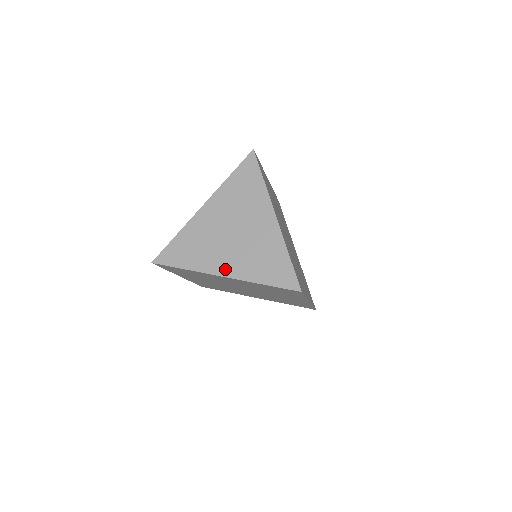
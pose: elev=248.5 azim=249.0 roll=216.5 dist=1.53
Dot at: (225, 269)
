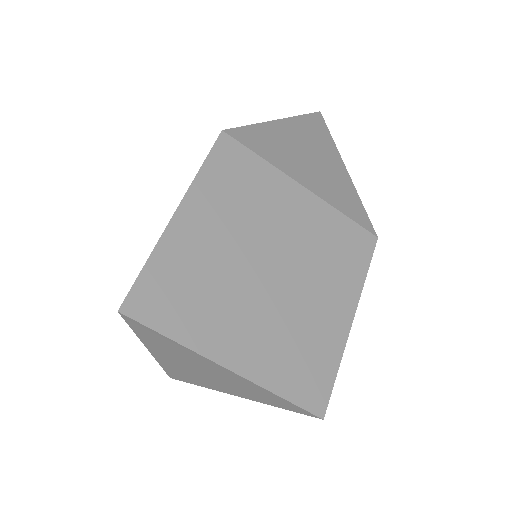
Dot at: (231, 393)
